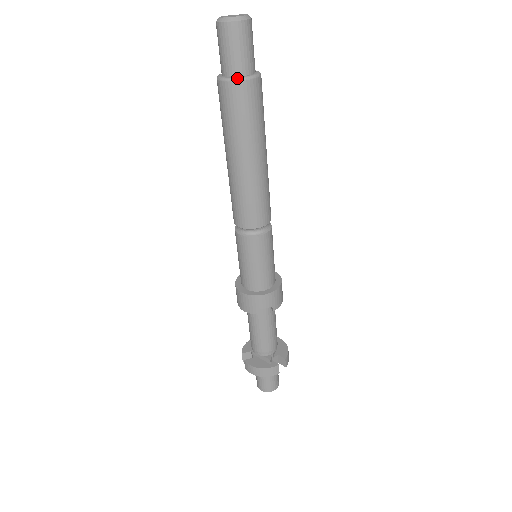
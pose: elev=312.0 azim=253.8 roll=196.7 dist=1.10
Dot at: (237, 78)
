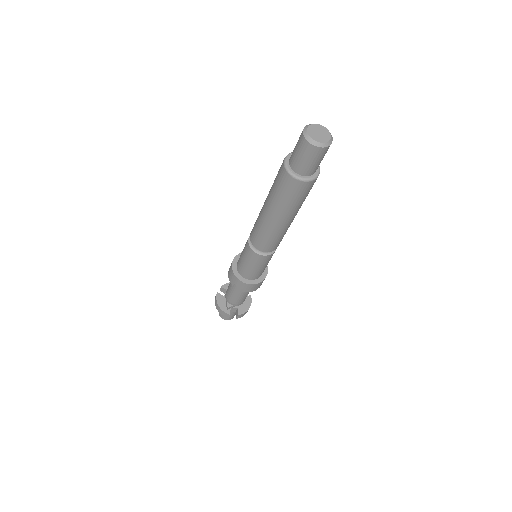
Dot at: (291, 172)
